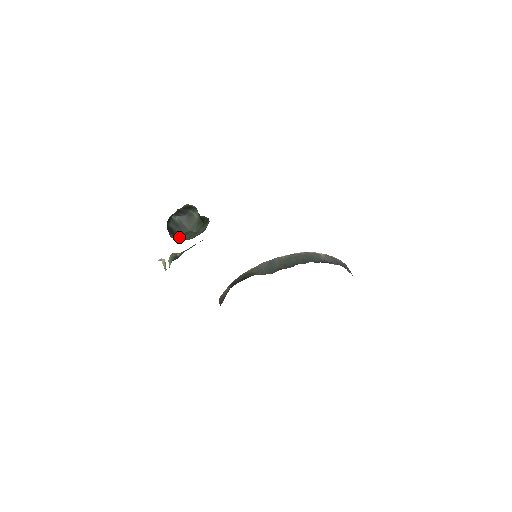
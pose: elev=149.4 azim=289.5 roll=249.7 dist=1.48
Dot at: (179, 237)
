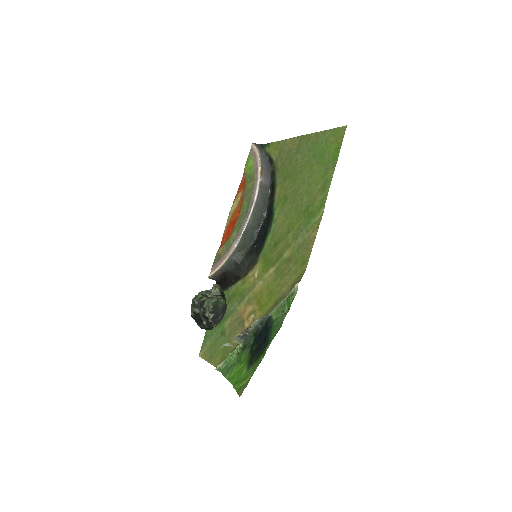
Dot at: occluded
